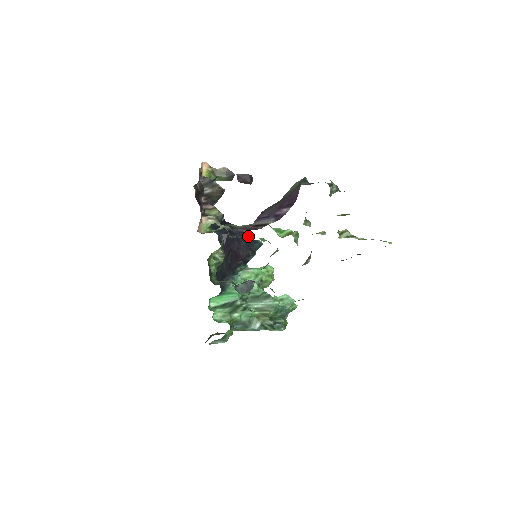
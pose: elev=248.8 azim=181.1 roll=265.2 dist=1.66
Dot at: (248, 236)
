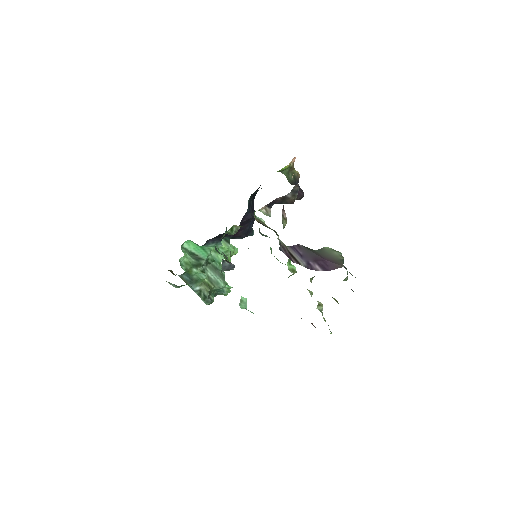
Dot at: (253, 223)
